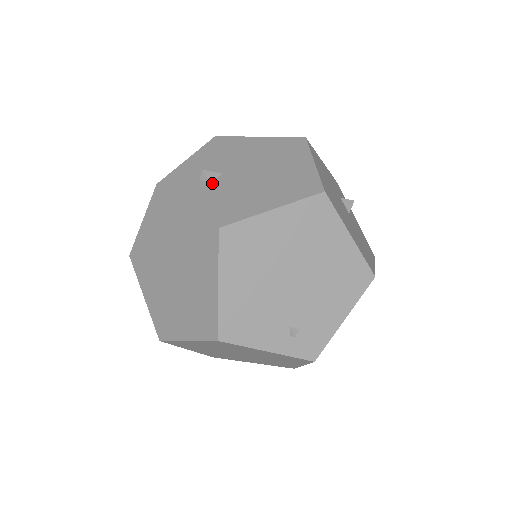
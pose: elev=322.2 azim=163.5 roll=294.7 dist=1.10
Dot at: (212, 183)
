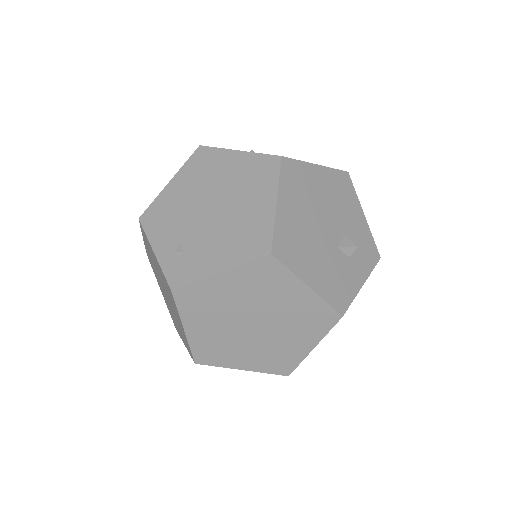
Dot at: occluded
